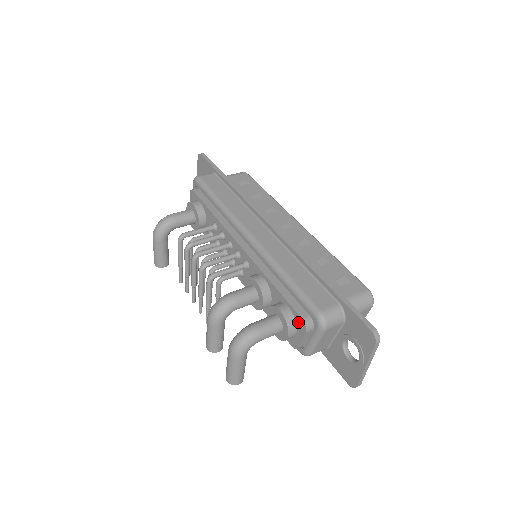
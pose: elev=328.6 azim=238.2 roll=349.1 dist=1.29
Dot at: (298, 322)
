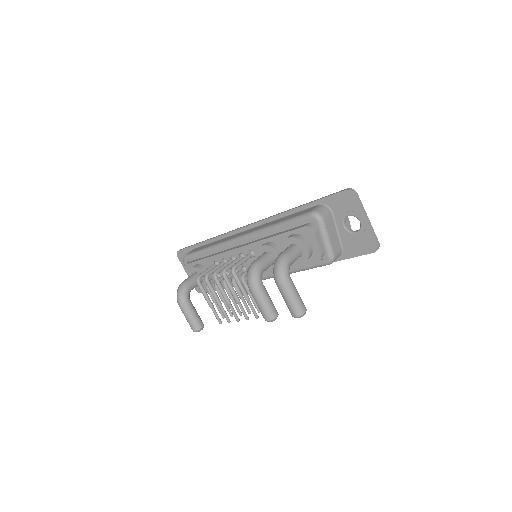
Dot at: (305, 234)
